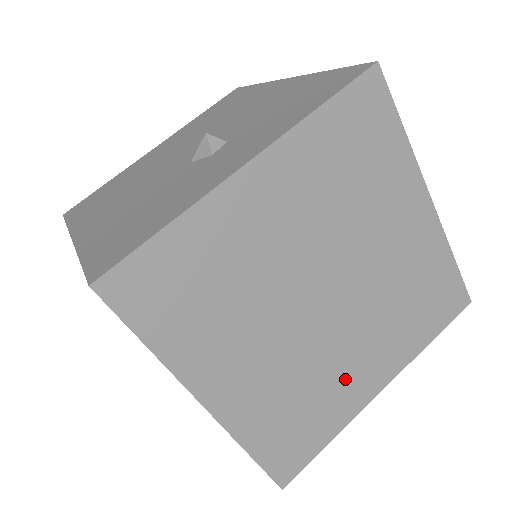
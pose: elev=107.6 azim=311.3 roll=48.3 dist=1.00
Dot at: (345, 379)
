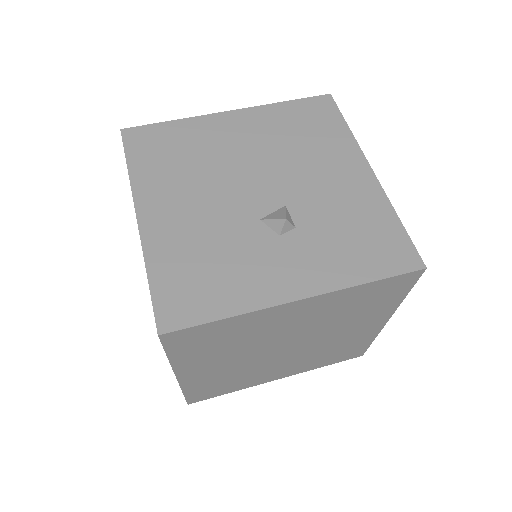
Dot at: (263, 375)
